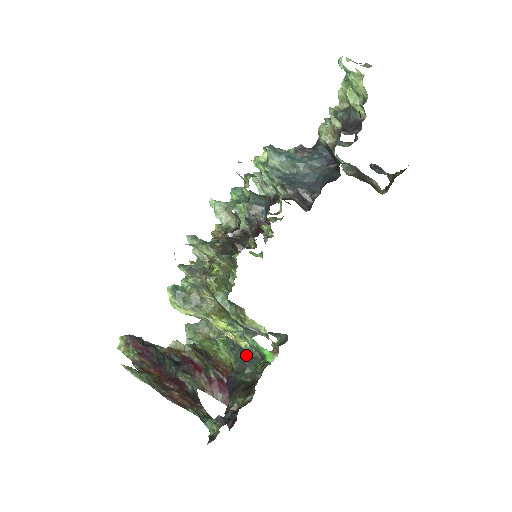
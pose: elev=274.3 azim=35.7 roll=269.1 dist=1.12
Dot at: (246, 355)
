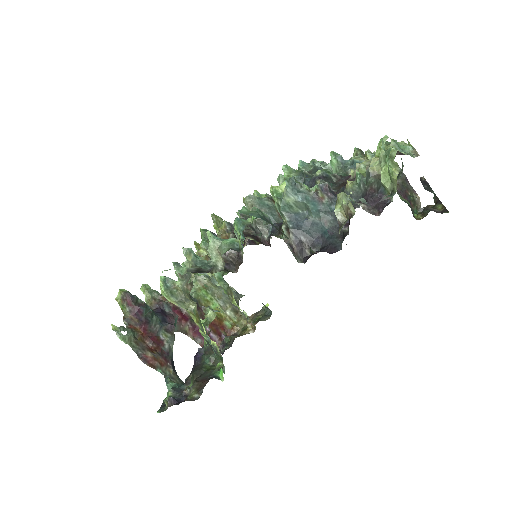
Dot at: occluded
